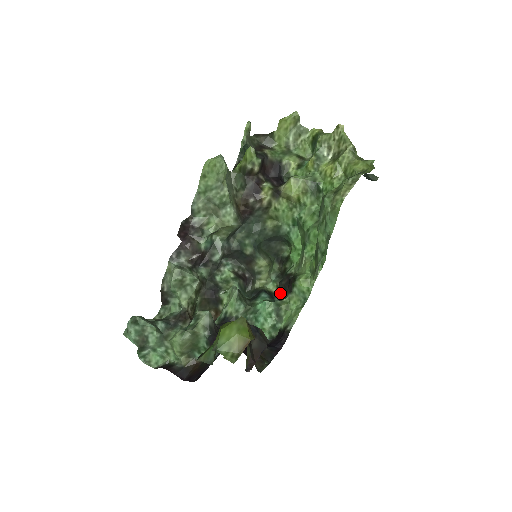
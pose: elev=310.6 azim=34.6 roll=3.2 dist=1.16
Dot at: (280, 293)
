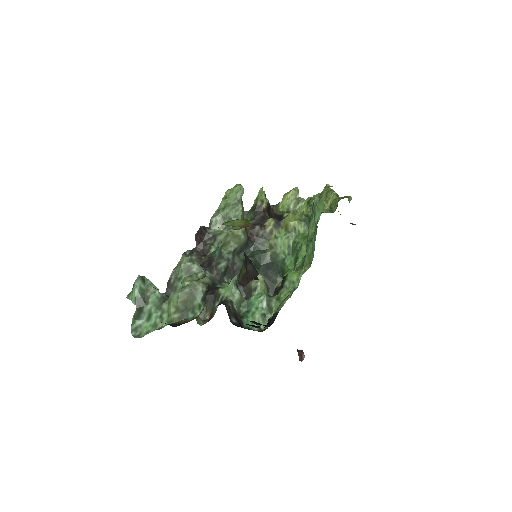
Dot at: occluded
